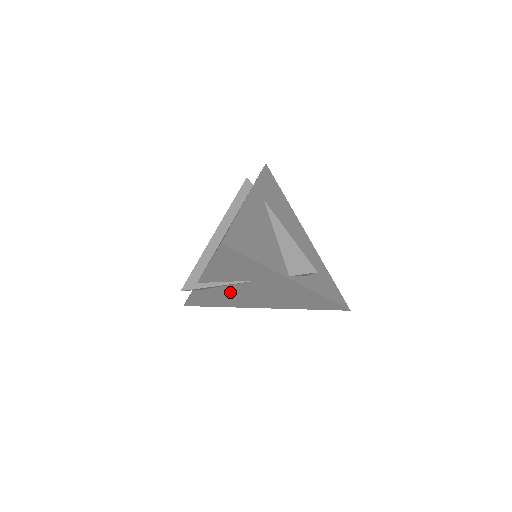
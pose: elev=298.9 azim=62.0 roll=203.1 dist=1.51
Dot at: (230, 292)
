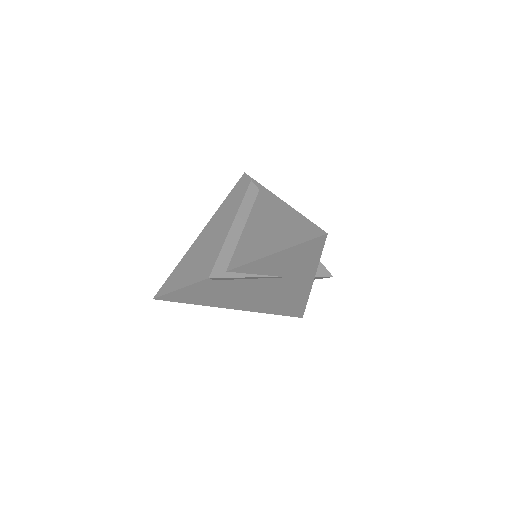
Dot at: (238, 287)
